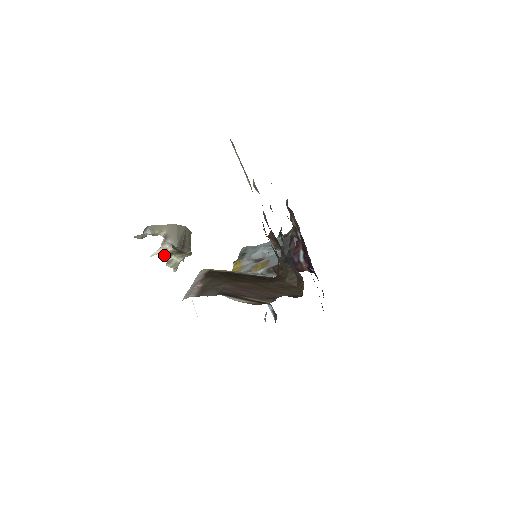
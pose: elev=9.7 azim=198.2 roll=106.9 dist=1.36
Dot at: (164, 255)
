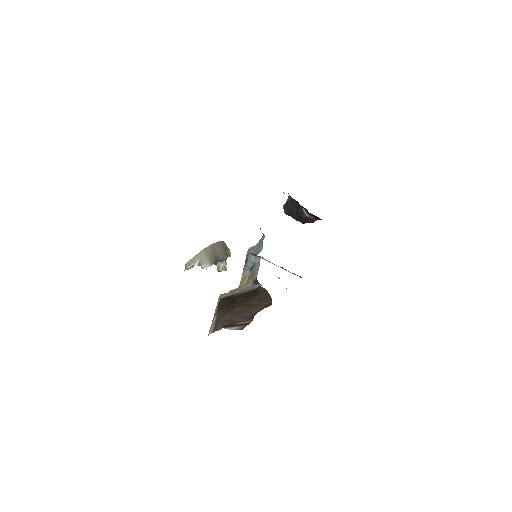
Dot at: occluded
